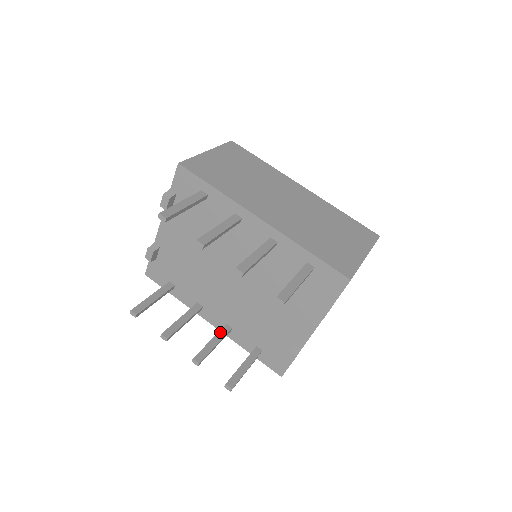
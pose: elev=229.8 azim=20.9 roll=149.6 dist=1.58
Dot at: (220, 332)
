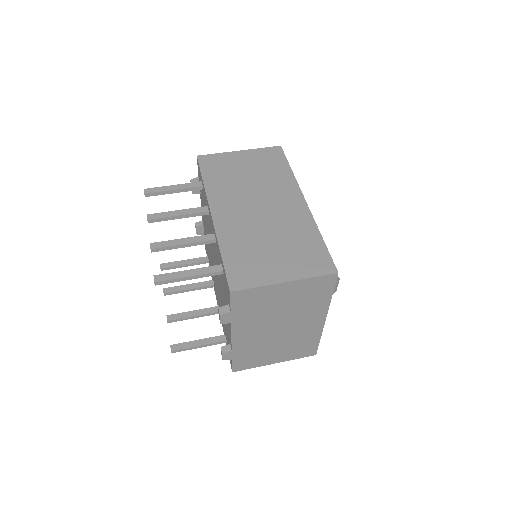
Dot at: (207, 309)
